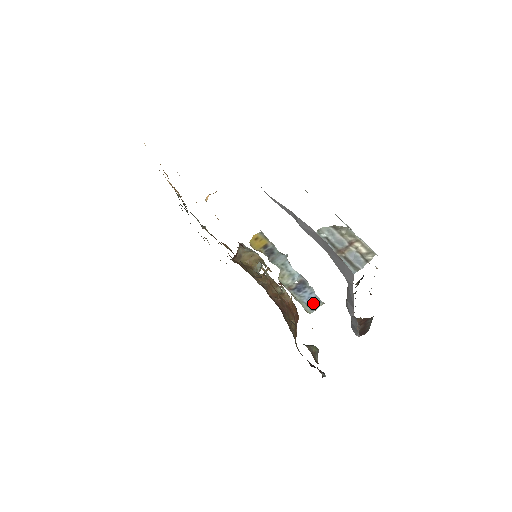
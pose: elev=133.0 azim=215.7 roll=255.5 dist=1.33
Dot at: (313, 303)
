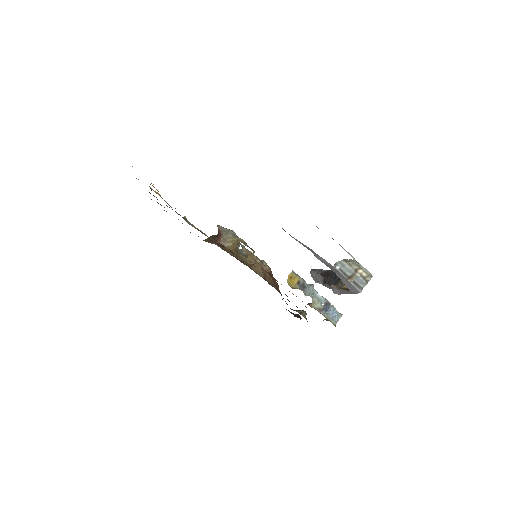
Dot at: (336, 317)
